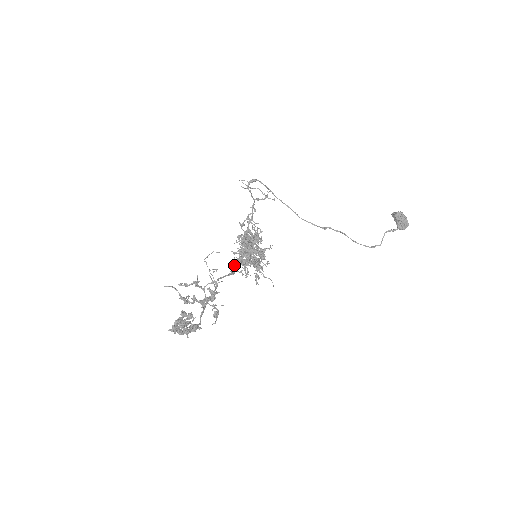
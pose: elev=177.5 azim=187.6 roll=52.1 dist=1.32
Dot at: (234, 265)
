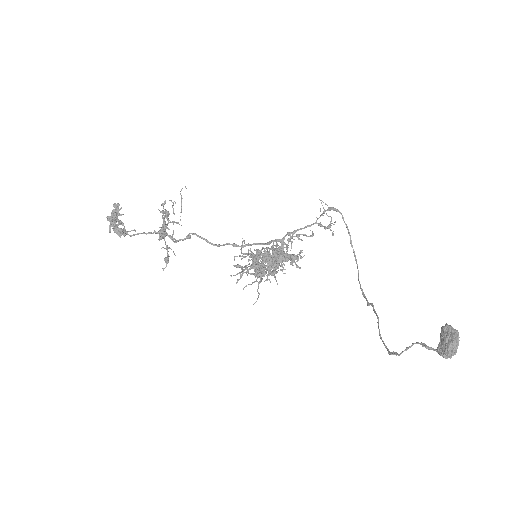
Dot at: occluded
